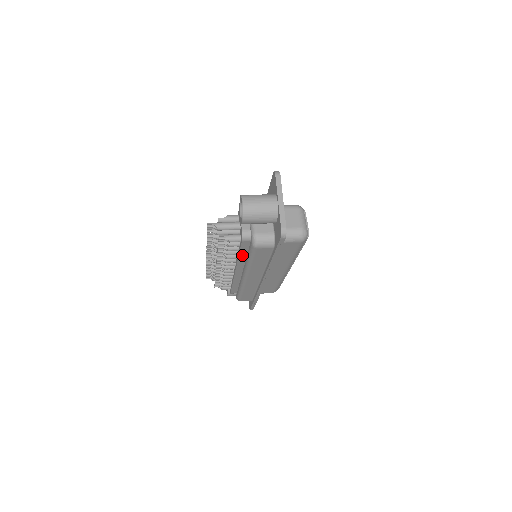
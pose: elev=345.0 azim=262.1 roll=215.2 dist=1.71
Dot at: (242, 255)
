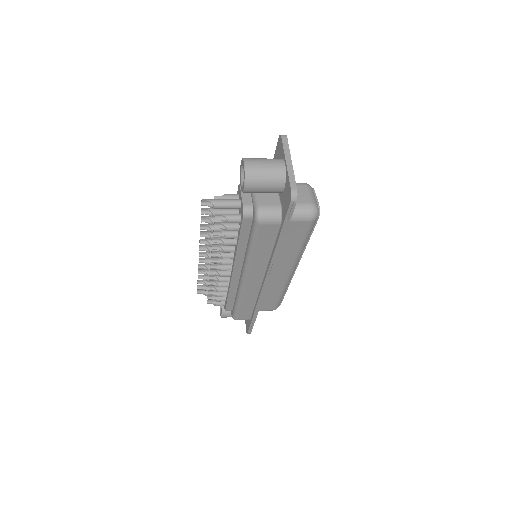
Dot at: (242, 243)
